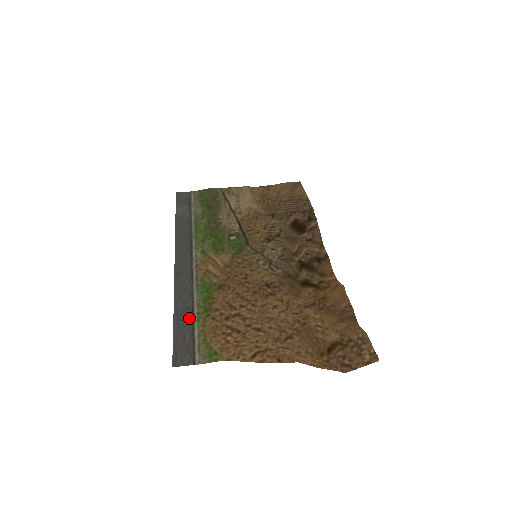
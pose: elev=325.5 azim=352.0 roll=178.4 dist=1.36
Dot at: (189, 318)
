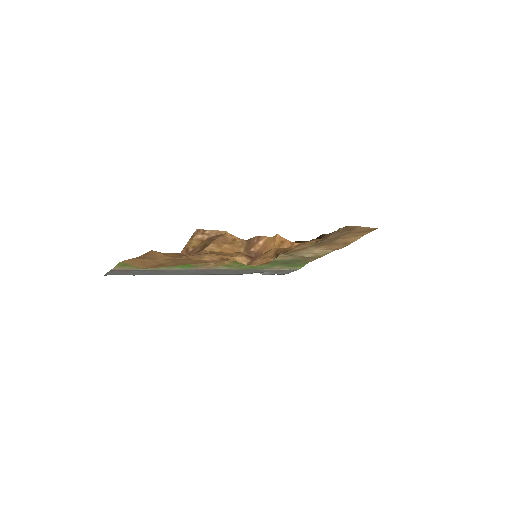
Dot at: (153, 271)
